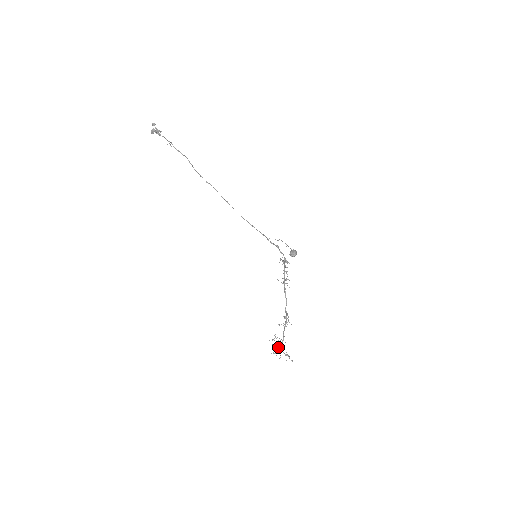
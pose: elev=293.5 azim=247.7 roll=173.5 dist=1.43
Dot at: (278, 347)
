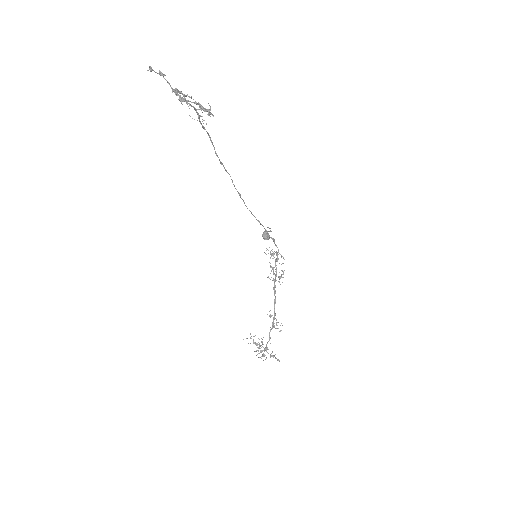
Dot at: (264, 349)
